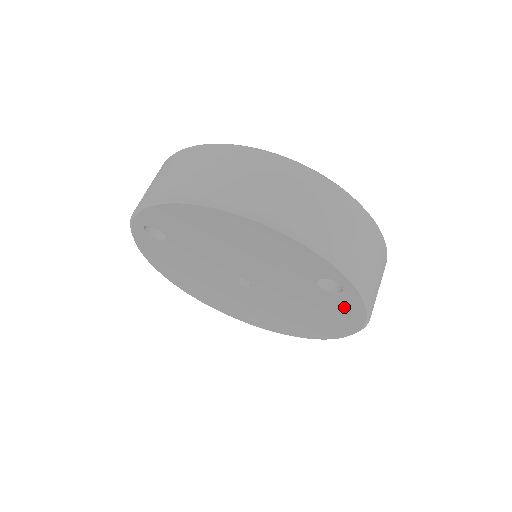
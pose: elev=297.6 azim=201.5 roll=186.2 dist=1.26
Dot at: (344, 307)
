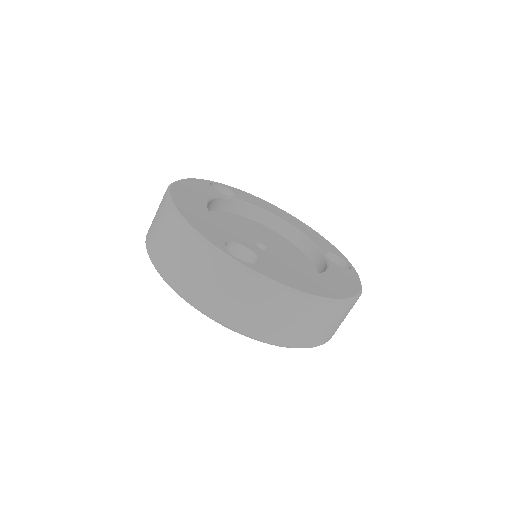
Dot at: occluded
